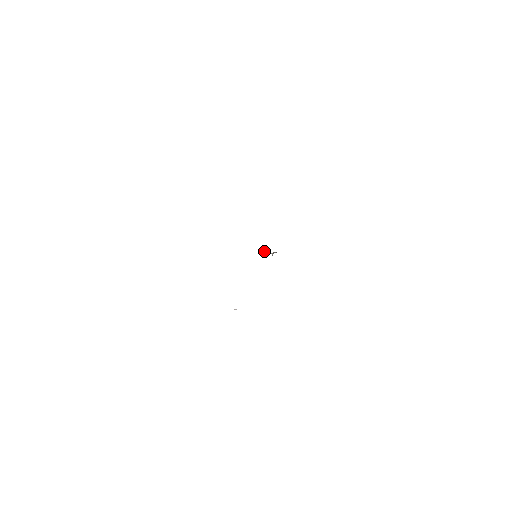
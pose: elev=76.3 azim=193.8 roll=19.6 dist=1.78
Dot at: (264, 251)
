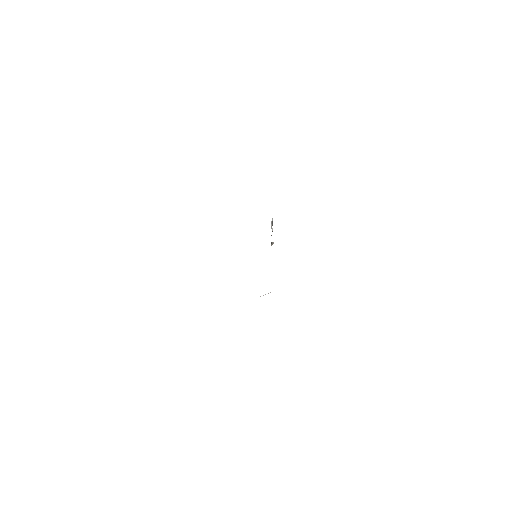
Dot at: occluded
